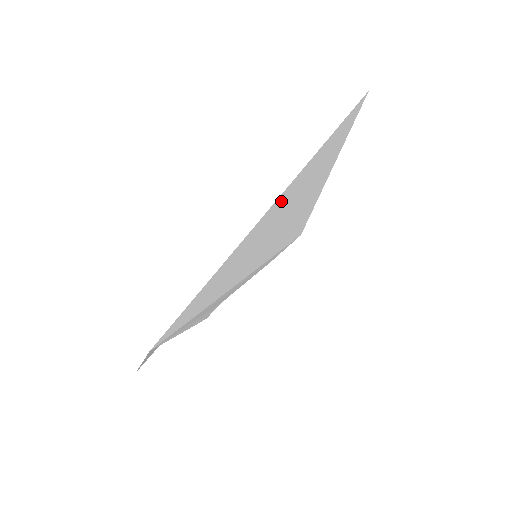
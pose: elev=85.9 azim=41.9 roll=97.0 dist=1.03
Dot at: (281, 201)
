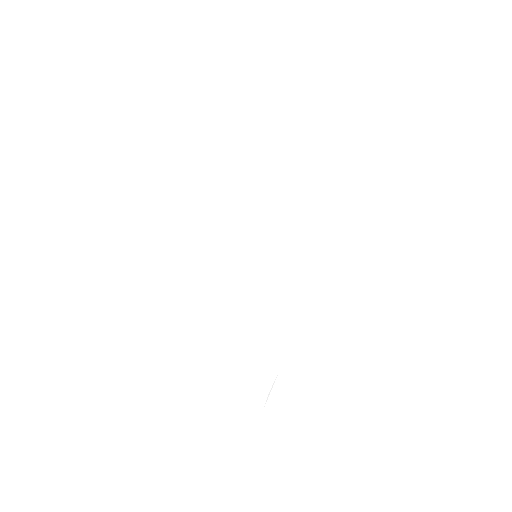
Dot at: occluded
